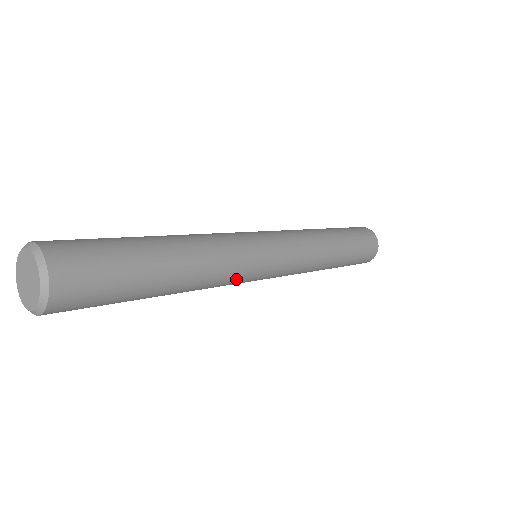
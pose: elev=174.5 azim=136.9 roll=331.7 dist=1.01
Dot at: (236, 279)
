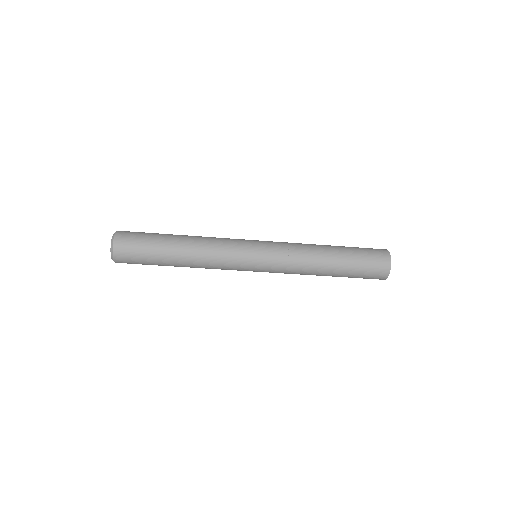
Dot at: (227, 265)
